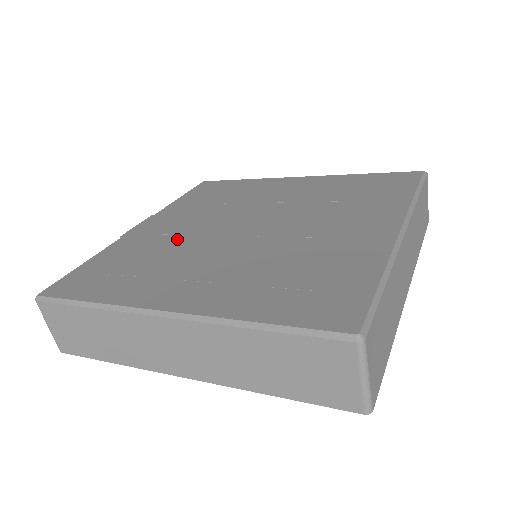
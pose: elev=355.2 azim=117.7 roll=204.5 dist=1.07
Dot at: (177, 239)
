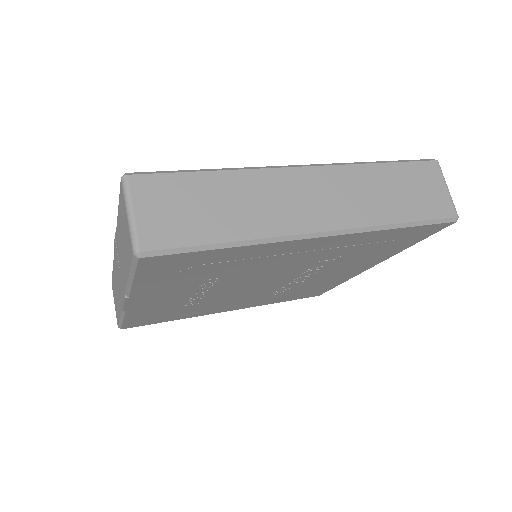
Dot at: occluded
